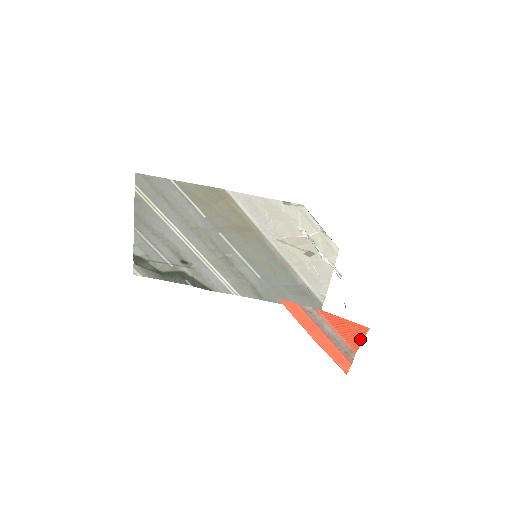
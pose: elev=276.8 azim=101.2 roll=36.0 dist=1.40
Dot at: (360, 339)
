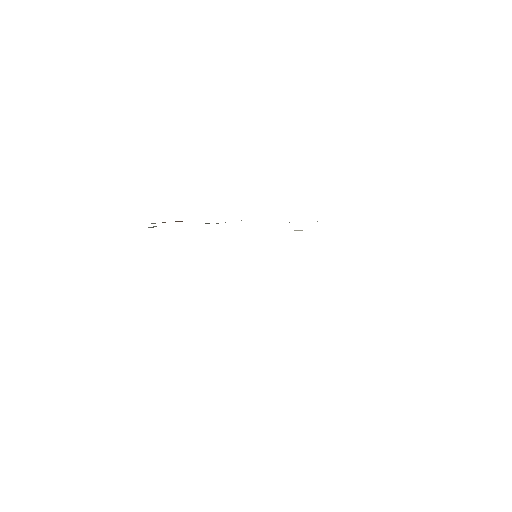
Dot at: occluded
